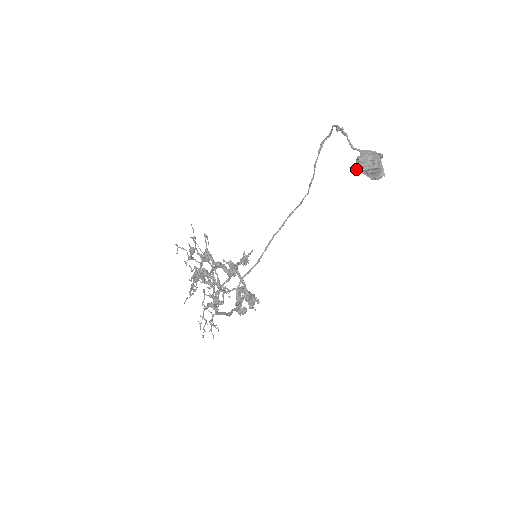
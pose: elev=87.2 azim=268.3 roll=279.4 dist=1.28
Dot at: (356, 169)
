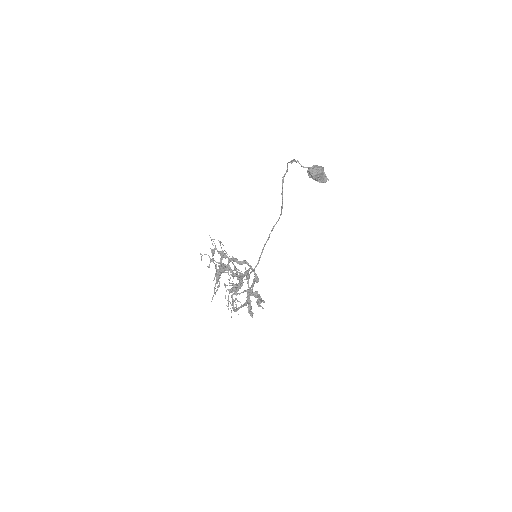
Dot at: (309, 177)
